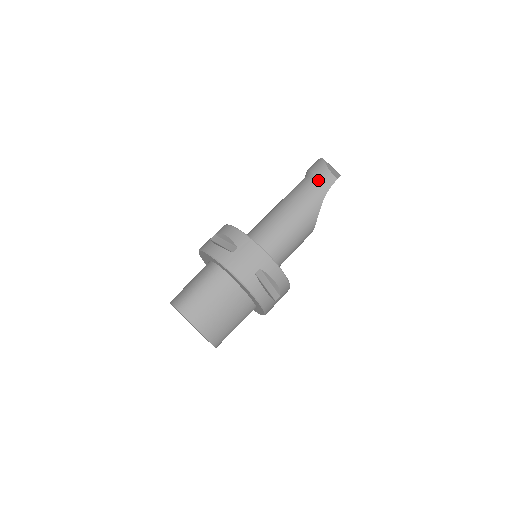
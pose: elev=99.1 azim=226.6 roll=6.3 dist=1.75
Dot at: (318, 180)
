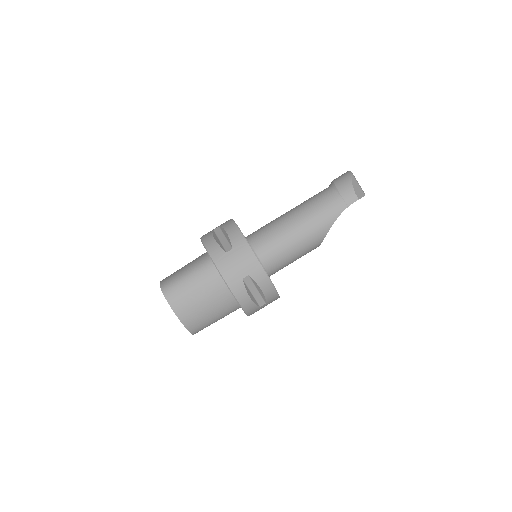
Dot at: (338, 196)
